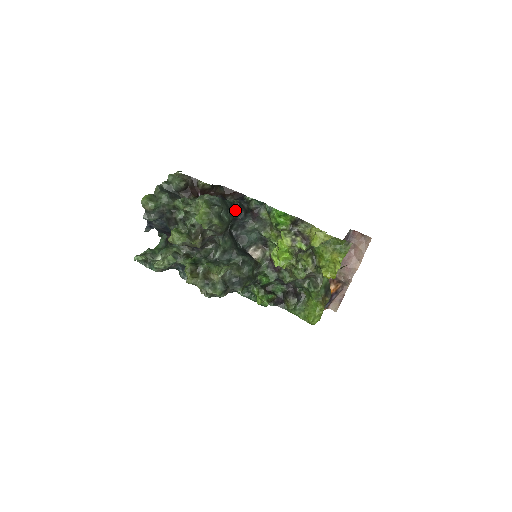
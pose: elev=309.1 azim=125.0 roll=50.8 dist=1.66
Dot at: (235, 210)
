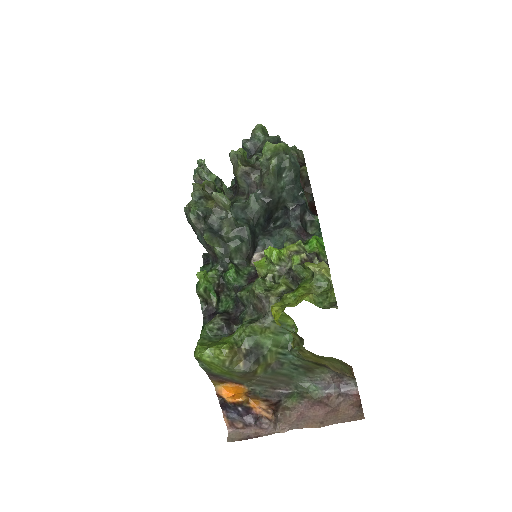
Dot at: (296, 201)
